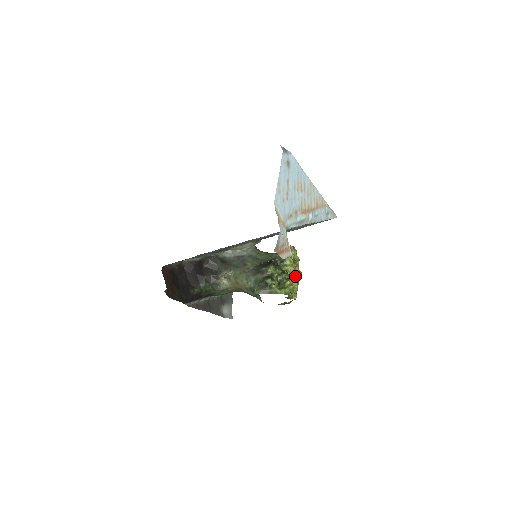
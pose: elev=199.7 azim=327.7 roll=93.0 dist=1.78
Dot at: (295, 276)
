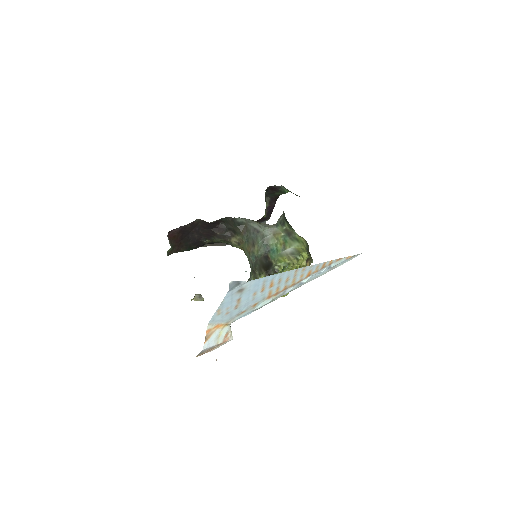
Dot at: occluded
